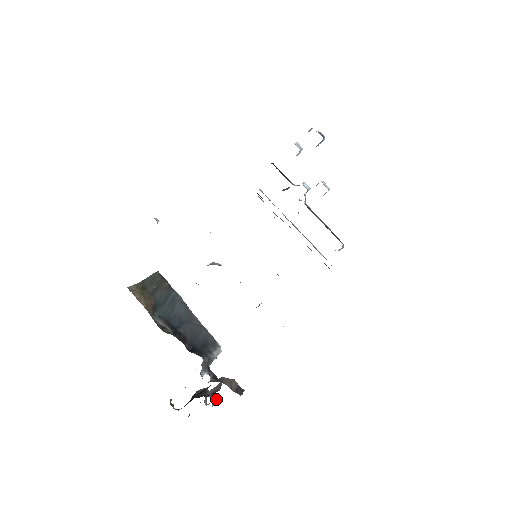
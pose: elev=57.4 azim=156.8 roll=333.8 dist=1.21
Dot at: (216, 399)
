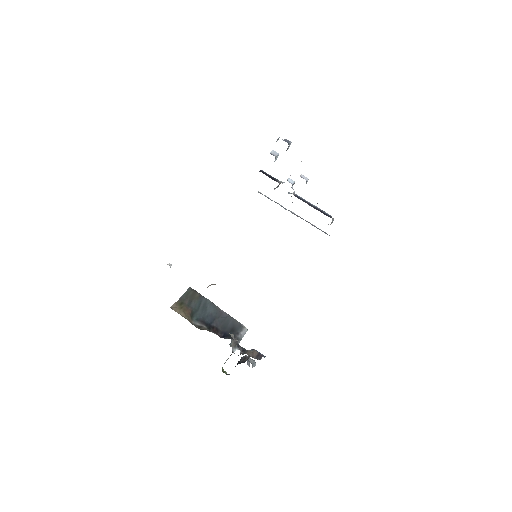
Dot at: occluded
